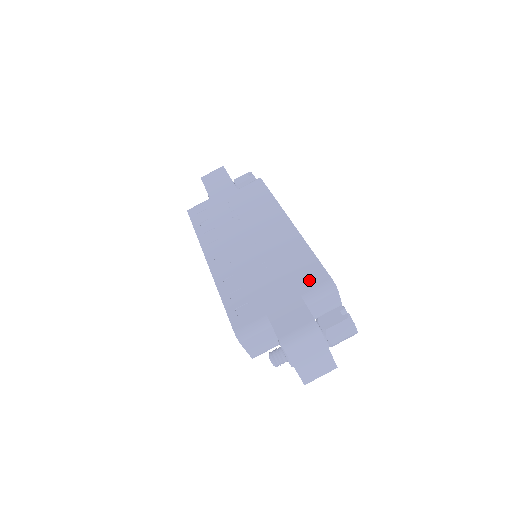
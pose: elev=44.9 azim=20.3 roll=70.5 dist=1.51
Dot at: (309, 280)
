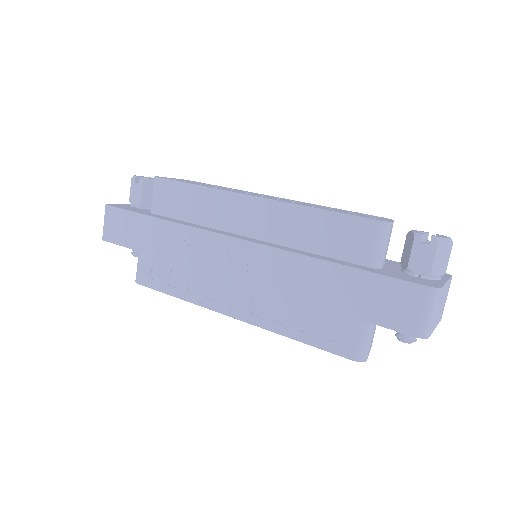
Dot at: (356, 243)
